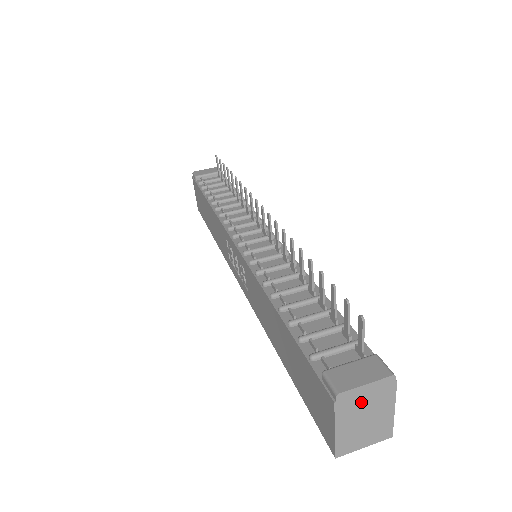
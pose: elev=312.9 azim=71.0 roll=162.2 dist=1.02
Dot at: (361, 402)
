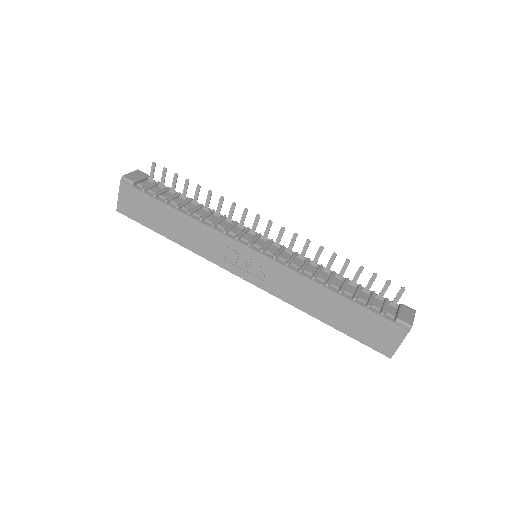
Dot at: occluded
